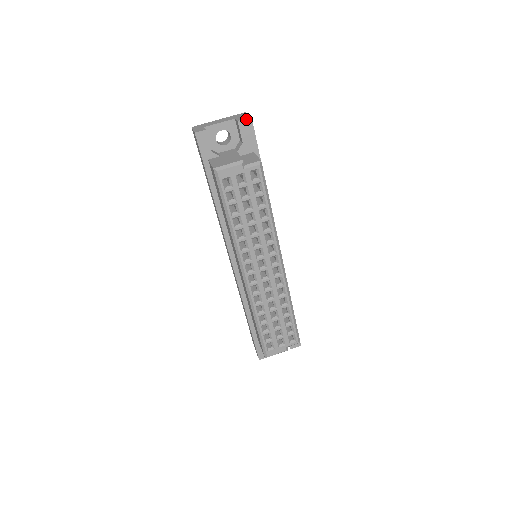
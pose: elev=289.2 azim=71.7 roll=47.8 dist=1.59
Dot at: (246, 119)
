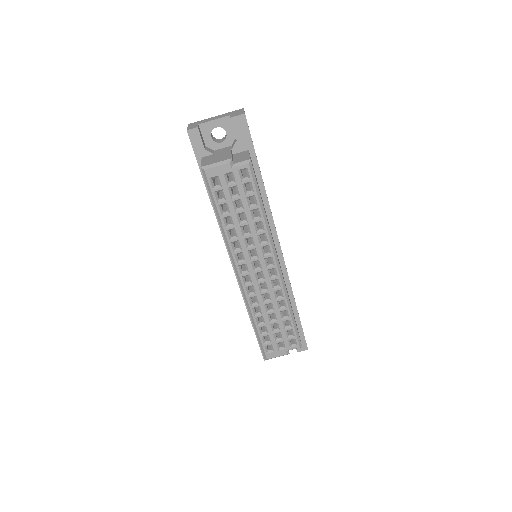
Dot at: (239, 116)
